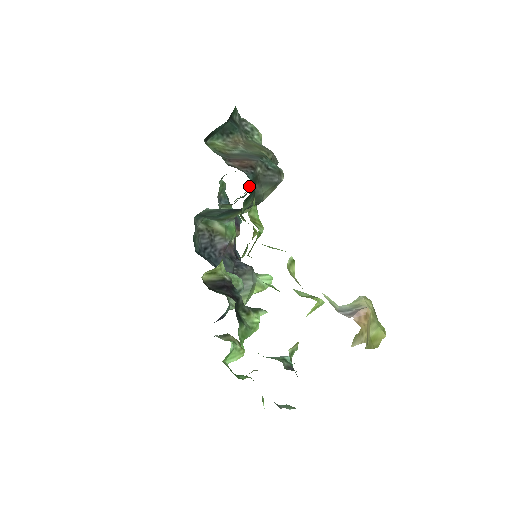
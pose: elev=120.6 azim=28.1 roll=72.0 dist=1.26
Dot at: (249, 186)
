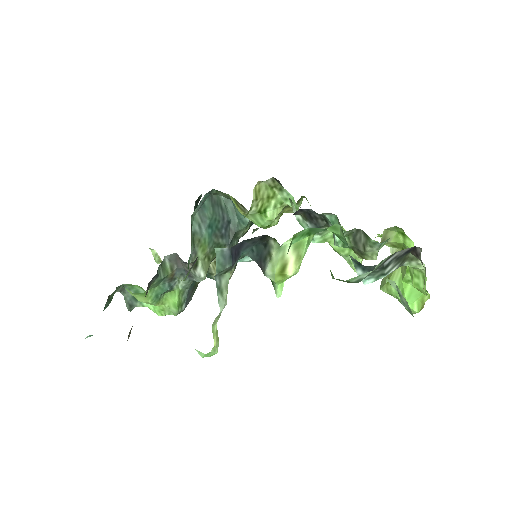
Dot at: occluded
